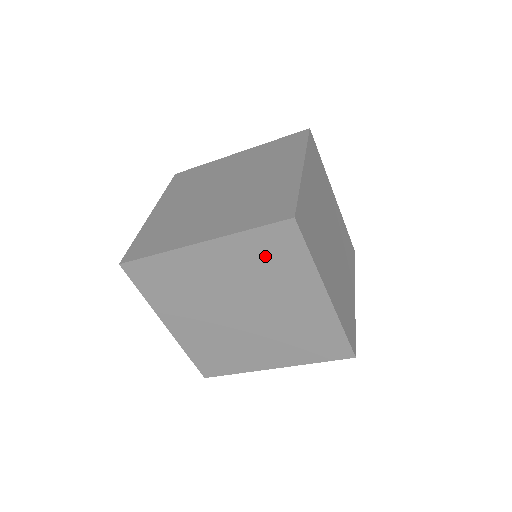
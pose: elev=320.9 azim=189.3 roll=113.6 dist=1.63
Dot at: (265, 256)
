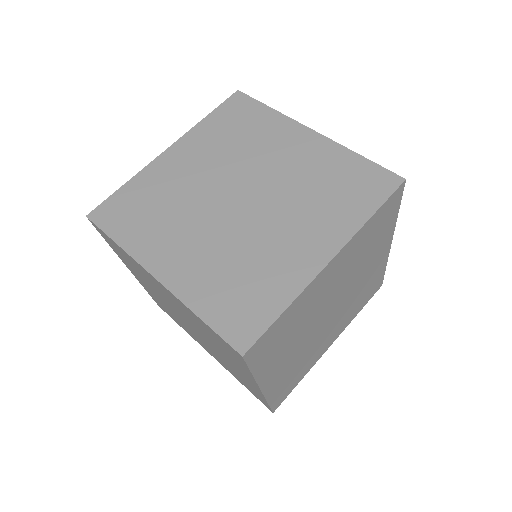
Dot at: (212, 335)
